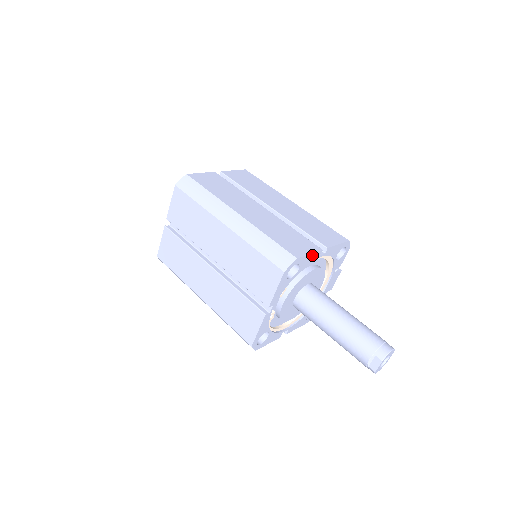
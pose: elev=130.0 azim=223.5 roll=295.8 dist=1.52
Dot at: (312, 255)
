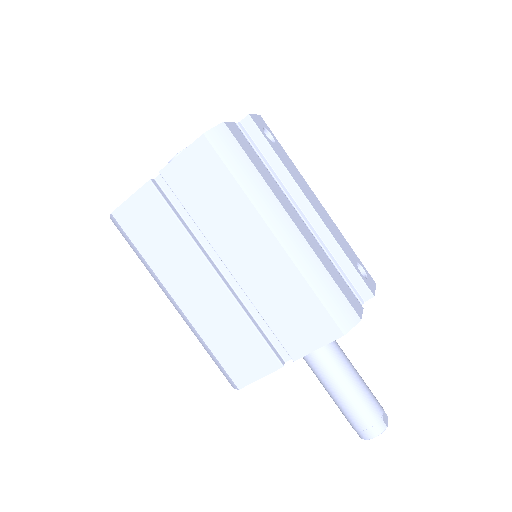
Dot at: (267, 373)
